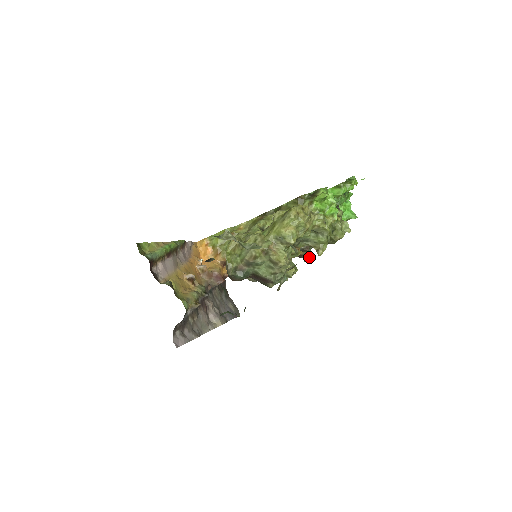
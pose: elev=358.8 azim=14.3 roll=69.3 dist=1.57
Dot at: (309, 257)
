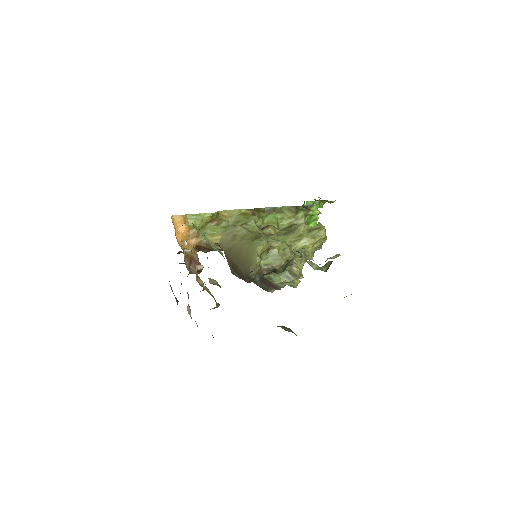
Dot at: occluded
